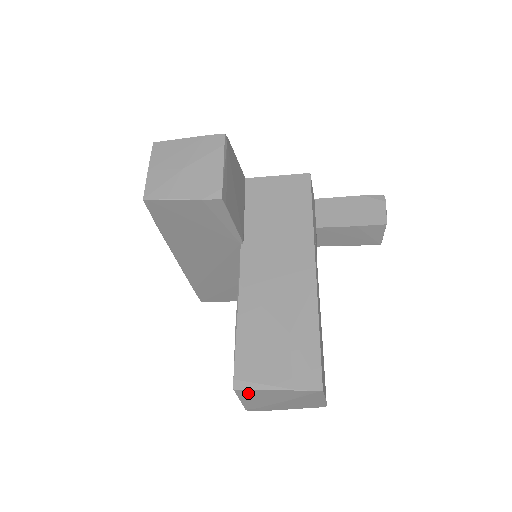
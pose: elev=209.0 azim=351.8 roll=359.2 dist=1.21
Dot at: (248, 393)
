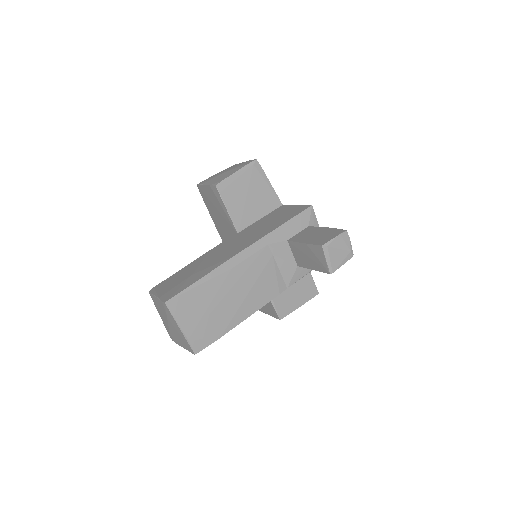
Dot at: (154, 300)
